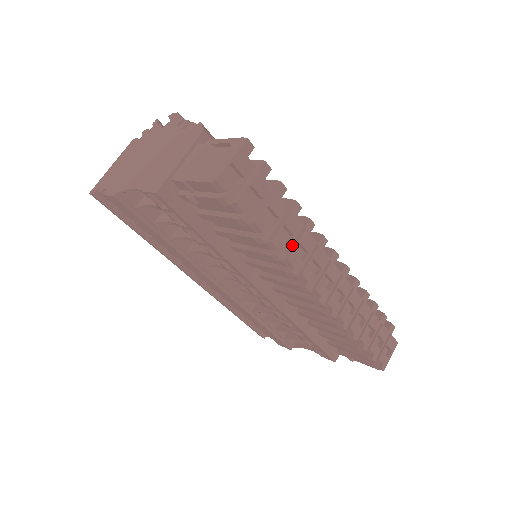
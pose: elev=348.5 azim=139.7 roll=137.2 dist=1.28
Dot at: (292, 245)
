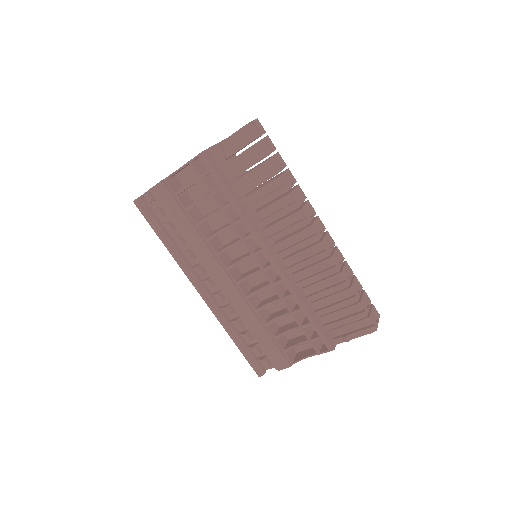
Dot at: (292, 190)
